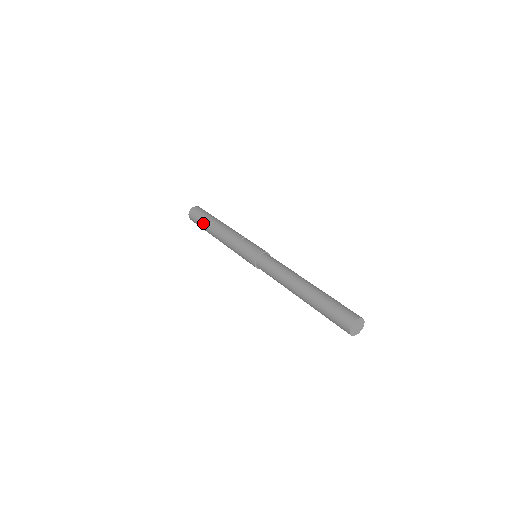
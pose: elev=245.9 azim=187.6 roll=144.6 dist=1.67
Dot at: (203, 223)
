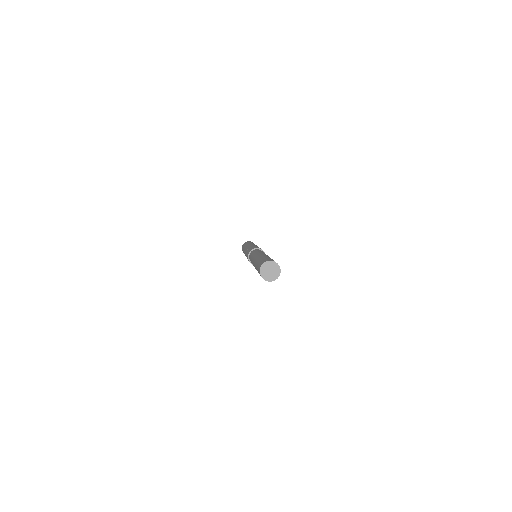
Dot at: occluded
